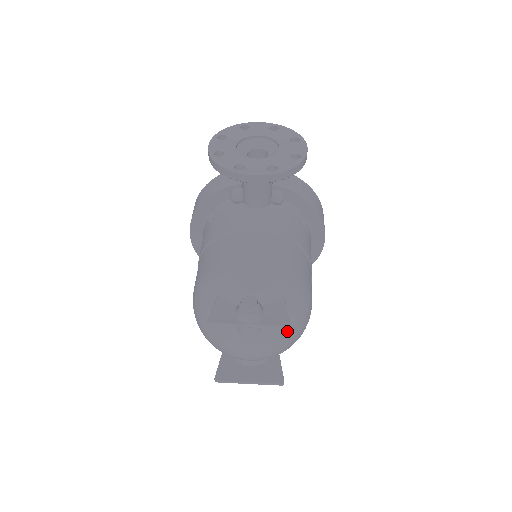
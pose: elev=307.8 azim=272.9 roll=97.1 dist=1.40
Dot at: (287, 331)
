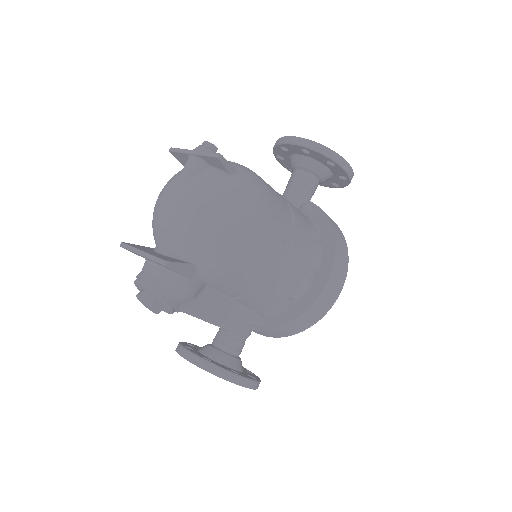
Dot at: (216, 193)
